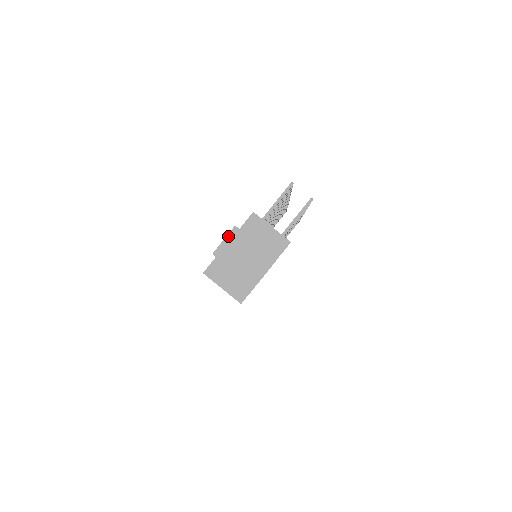
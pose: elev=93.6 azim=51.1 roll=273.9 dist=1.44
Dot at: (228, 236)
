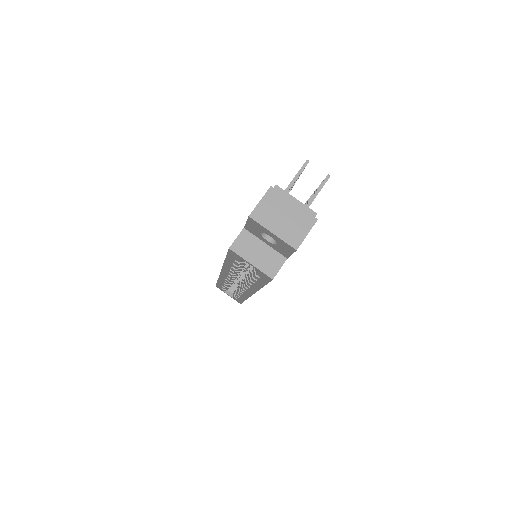
Dot at: (264, 197)
